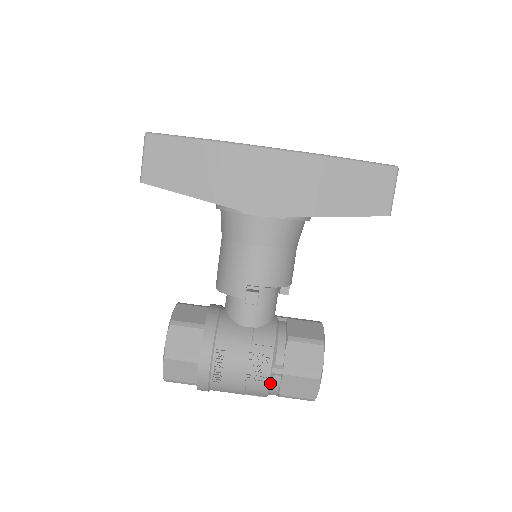
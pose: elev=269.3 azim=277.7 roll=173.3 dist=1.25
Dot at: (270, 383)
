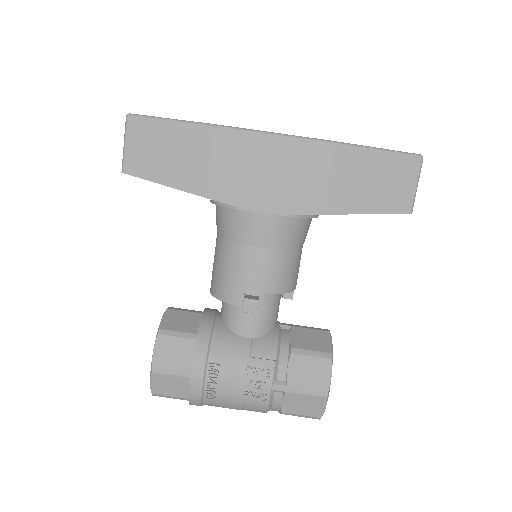
Dot at: (270, 400)
